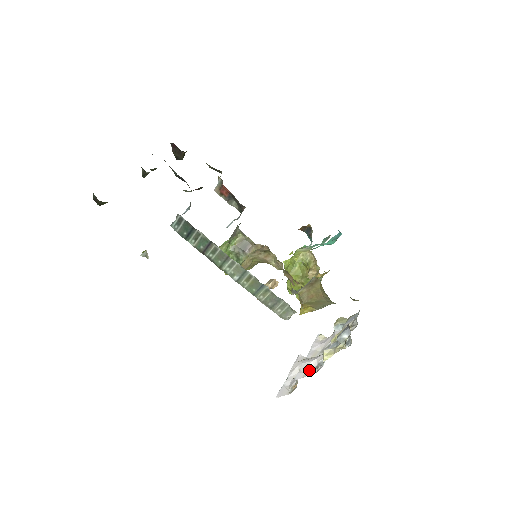
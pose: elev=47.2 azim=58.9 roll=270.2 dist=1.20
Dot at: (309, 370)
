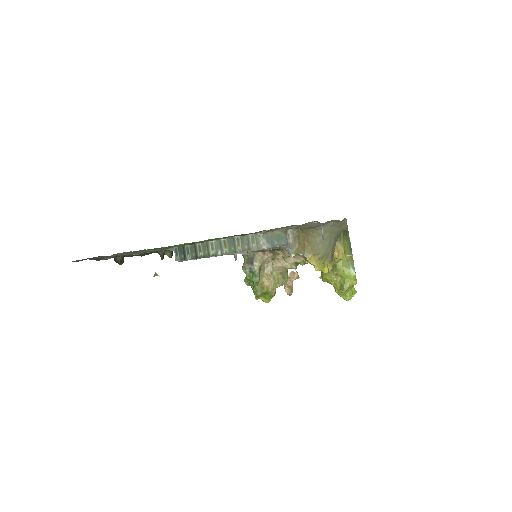
Dot at: occluded
